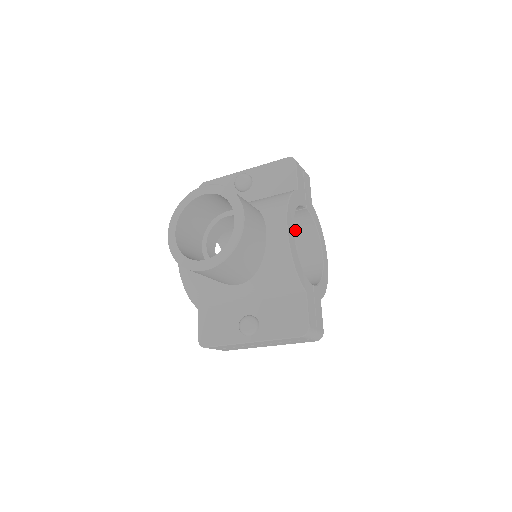
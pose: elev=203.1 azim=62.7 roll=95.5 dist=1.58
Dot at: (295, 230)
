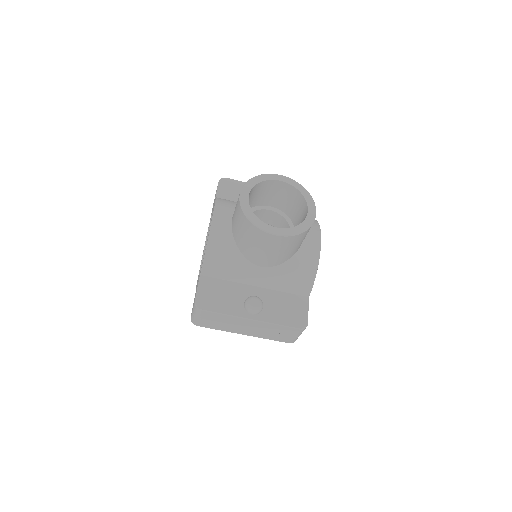
Dot at: occluded
